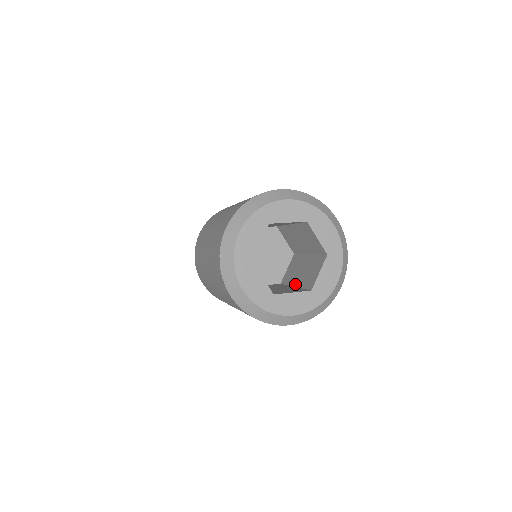
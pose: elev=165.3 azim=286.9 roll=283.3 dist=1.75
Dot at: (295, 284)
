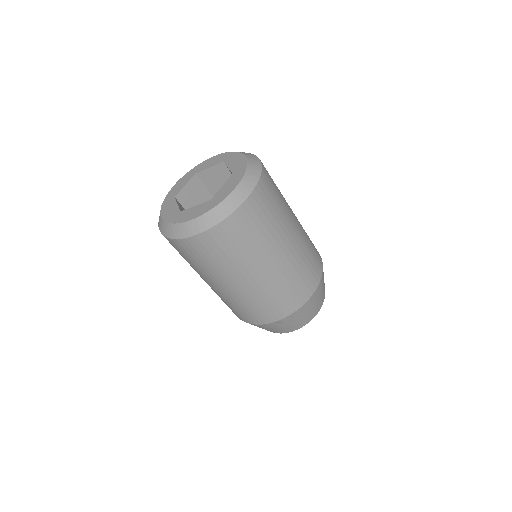
Dot at: occluded
